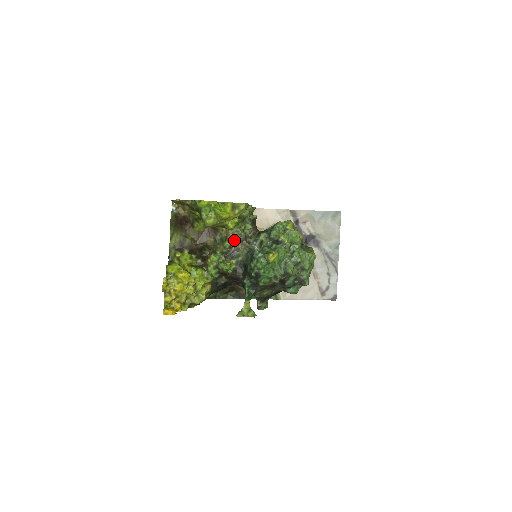
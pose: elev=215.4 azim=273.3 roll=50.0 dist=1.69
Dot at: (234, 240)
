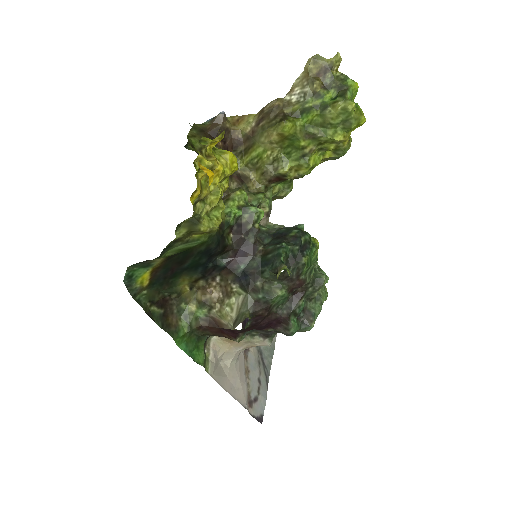
Dot at: (262, 205)
